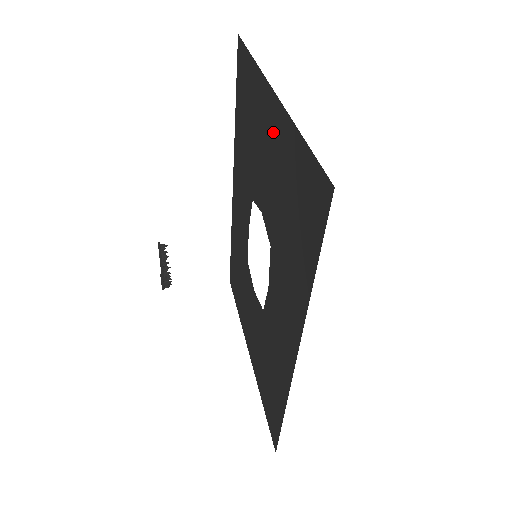
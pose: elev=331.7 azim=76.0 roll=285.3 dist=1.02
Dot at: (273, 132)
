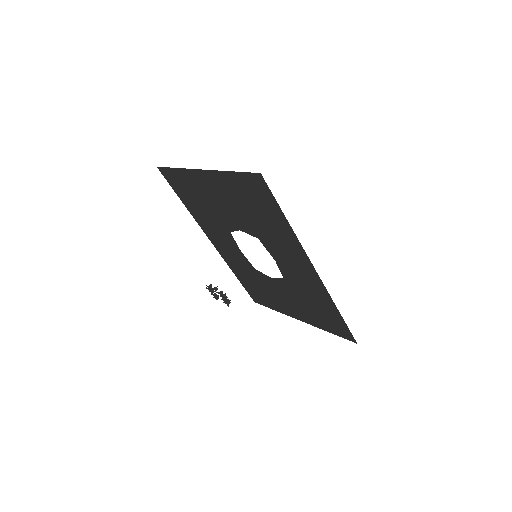
Dot at: (215, 186)
